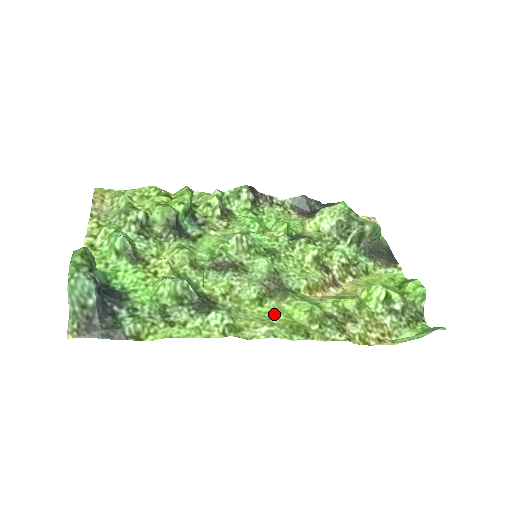
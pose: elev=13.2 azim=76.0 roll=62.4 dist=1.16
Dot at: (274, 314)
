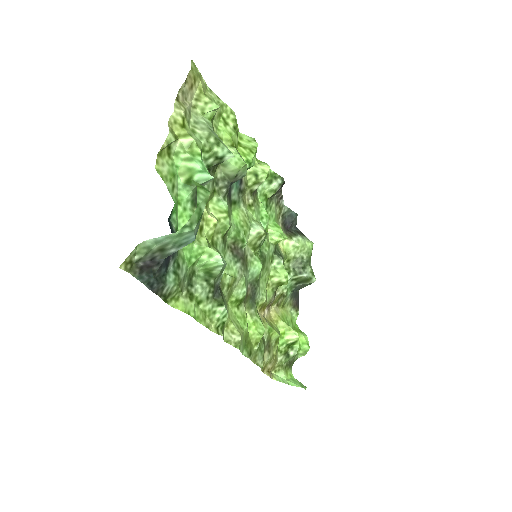
Dot at: (244, 324)
